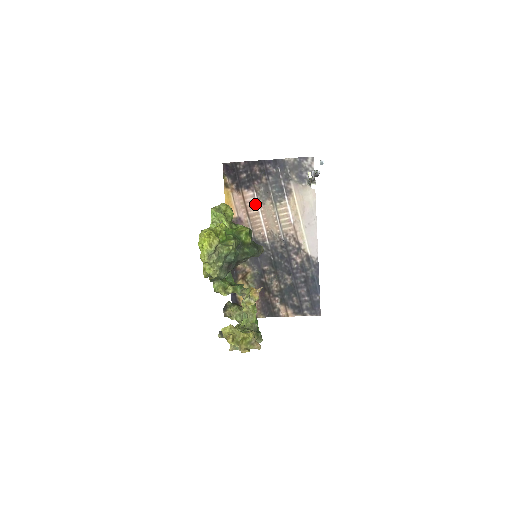
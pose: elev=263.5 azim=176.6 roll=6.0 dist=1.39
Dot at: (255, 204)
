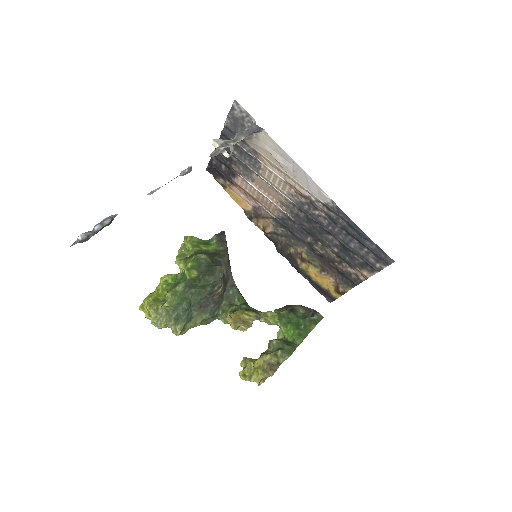
Dot at: (250, 186)
